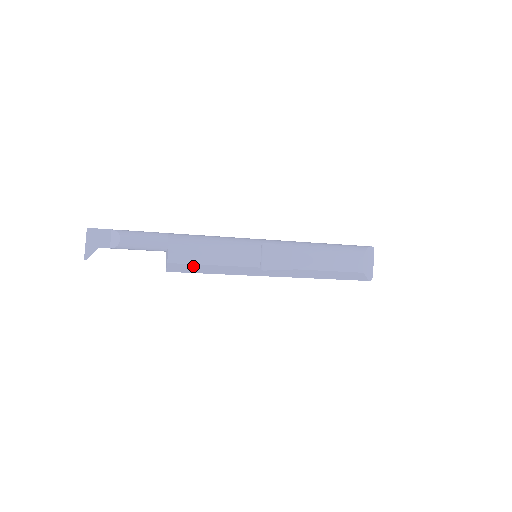
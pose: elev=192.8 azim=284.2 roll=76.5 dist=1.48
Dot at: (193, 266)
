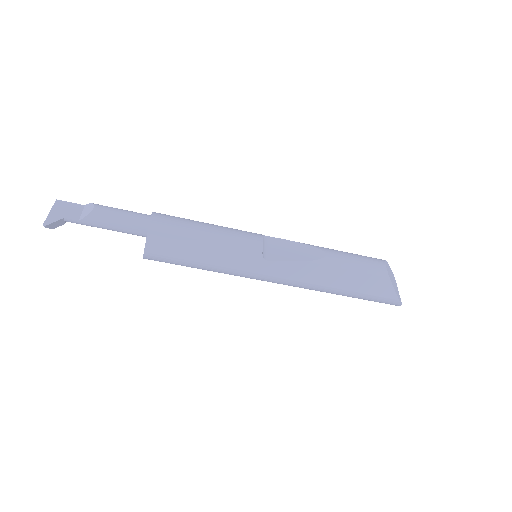
Dot at: (179, 241)
